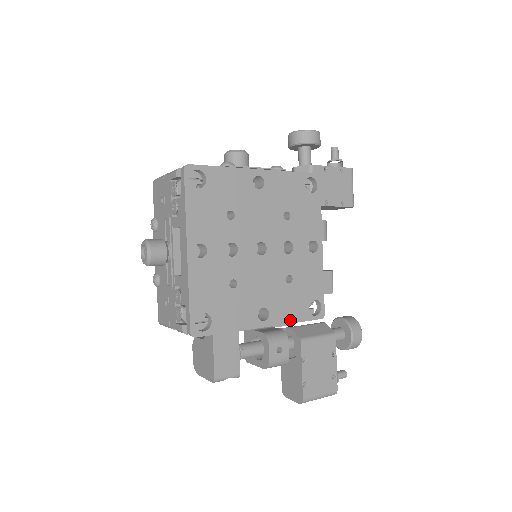
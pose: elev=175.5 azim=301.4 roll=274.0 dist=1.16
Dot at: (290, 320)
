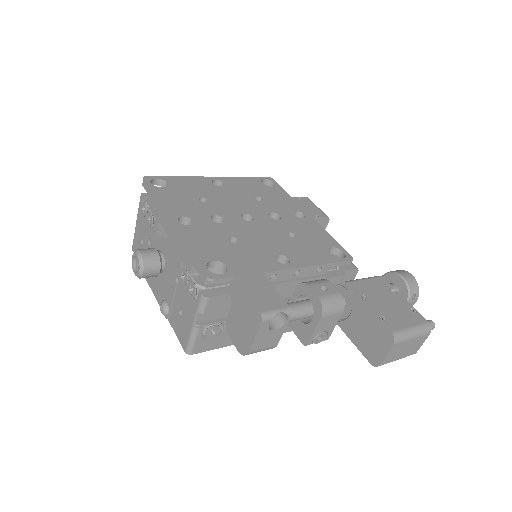
Dot at: (316, 263)
